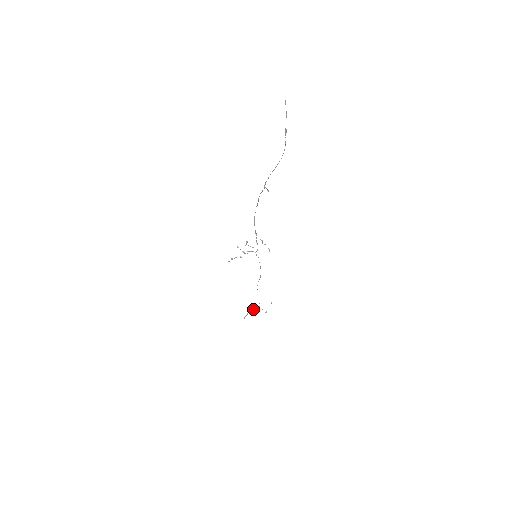
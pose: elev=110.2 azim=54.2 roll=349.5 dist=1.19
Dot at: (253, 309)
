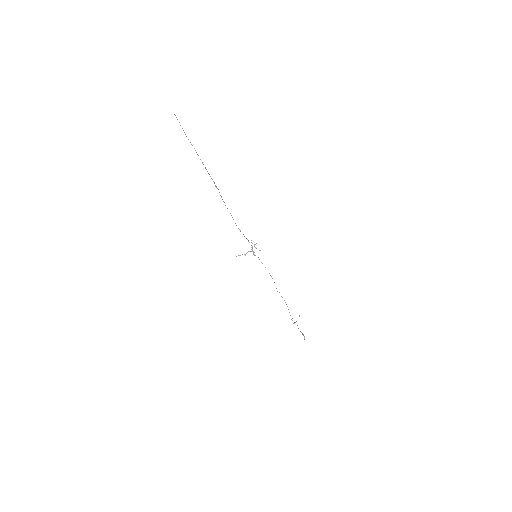
Dot at: occluded
